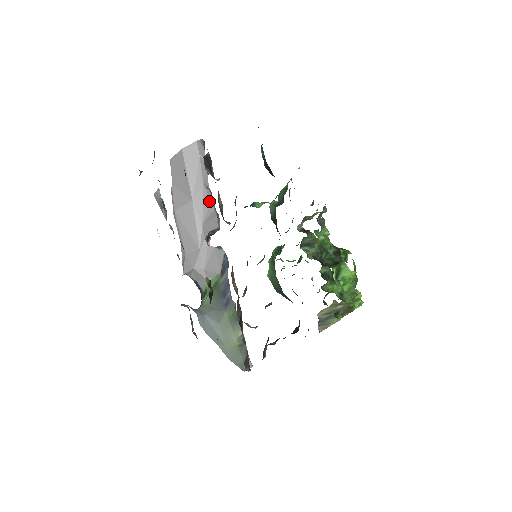
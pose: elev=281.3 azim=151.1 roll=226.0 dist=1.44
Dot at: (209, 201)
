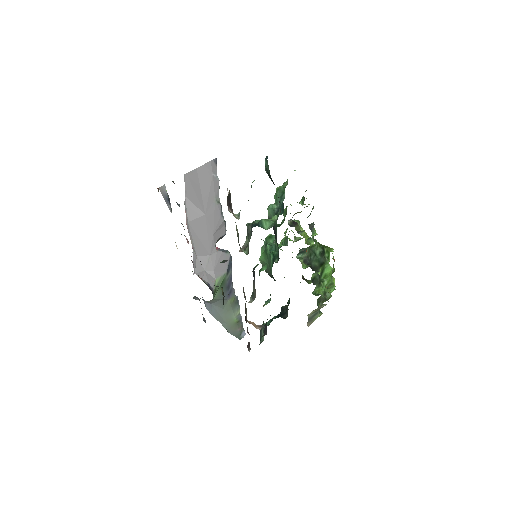
Dot at: (220, 214)
